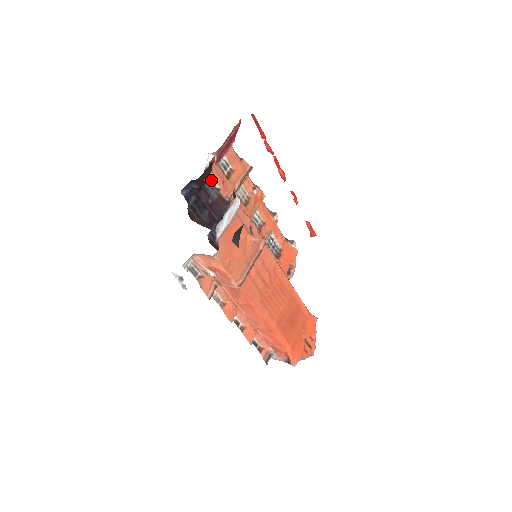
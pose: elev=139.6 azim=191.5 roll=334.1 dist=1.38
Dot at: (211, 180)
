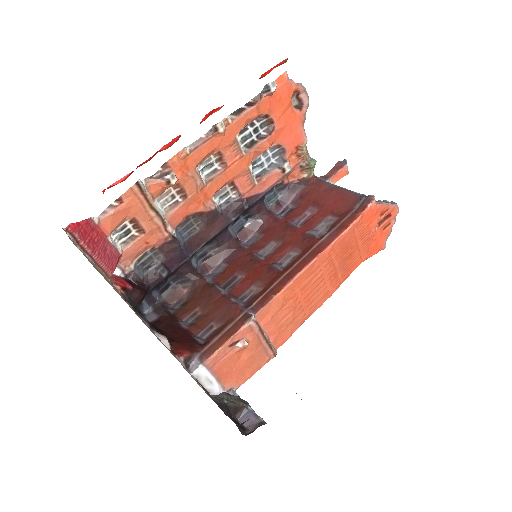
Dot at: (138, 261)
